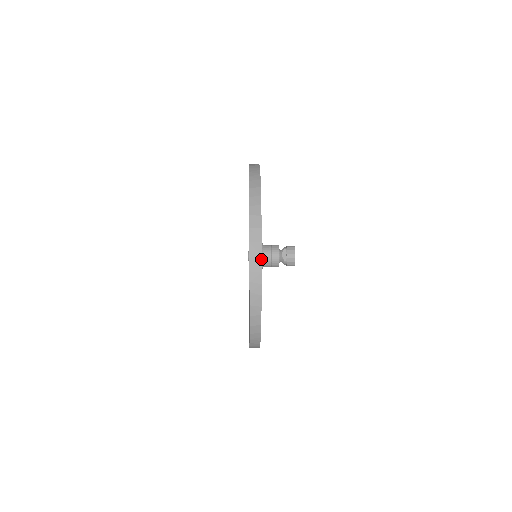
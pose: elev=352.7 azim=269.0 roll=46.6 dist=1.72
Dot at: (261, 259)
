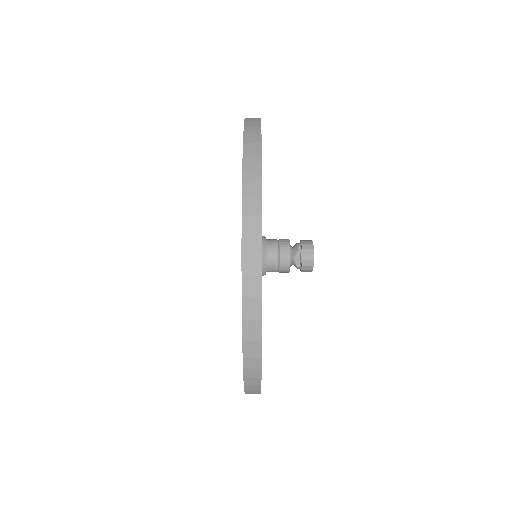
Dot at: (261, 342)
